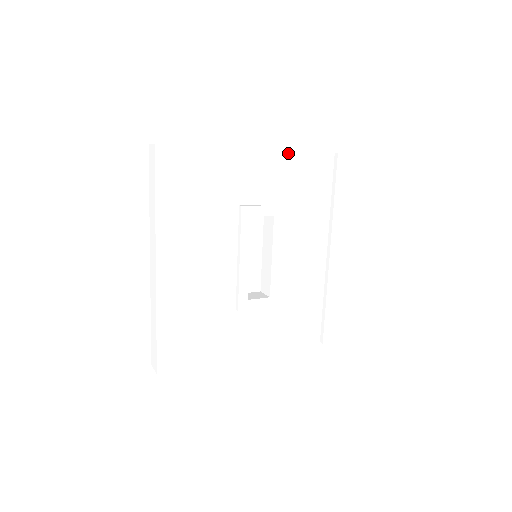
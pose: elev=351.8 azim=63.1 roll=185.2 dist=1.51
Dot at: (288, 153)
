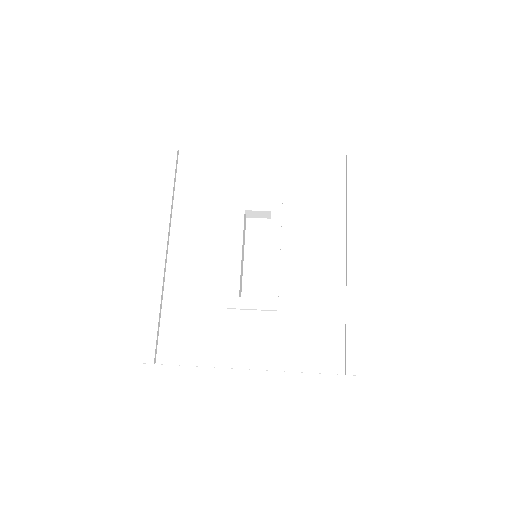
Dot at: (289, 156)
